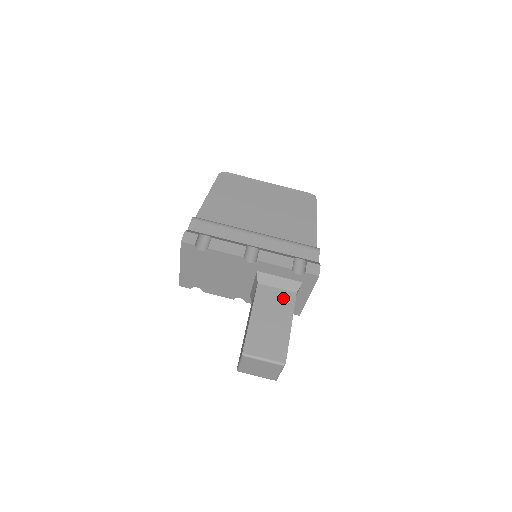
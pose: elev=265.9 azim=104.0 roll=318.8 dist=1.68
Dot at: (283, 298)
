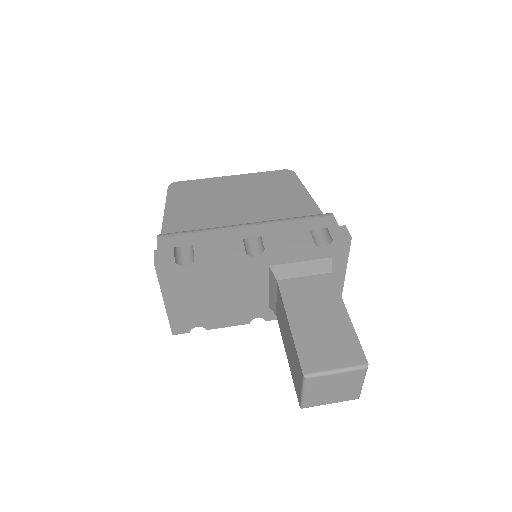
Dot at: (318, 285)
